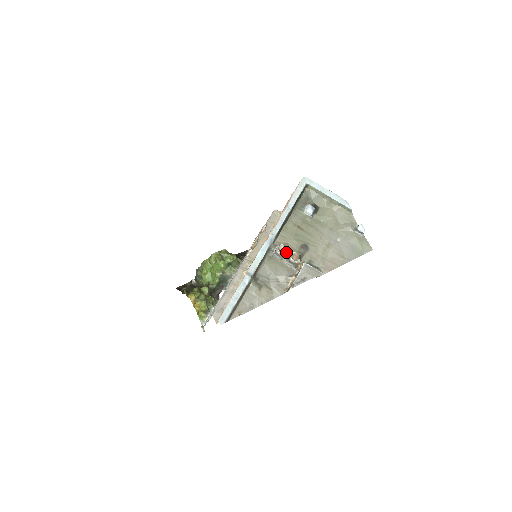
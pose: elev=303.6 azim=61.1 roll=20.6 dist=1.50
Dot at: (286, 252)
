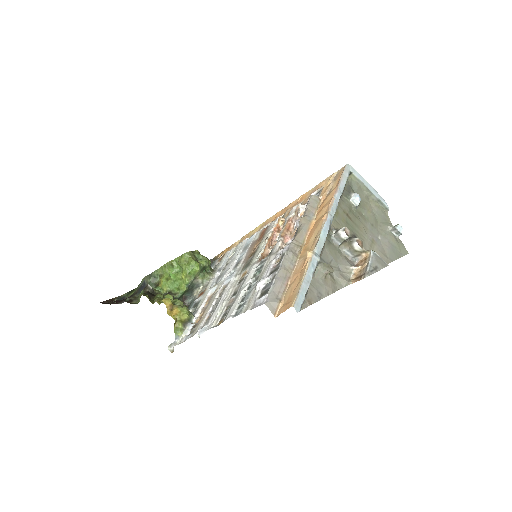
Dot at: (349, 237)
